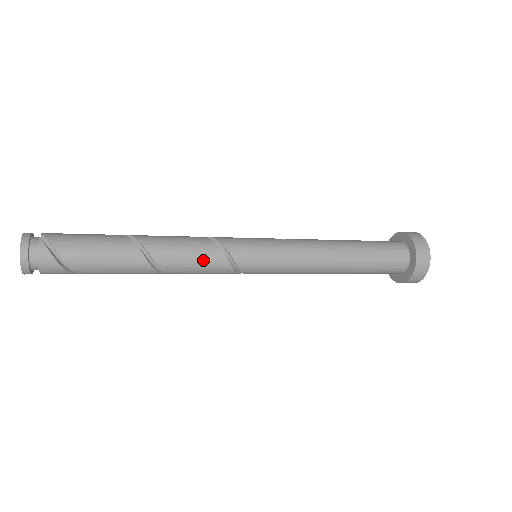
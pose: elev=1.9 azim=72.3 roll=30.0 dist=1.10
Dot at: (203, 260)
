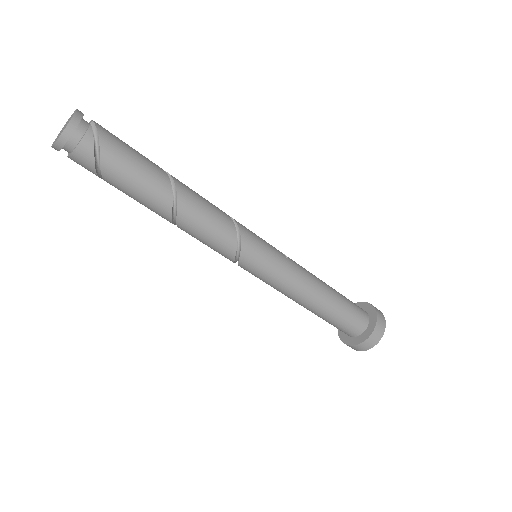
Dot at: (217, 235)
